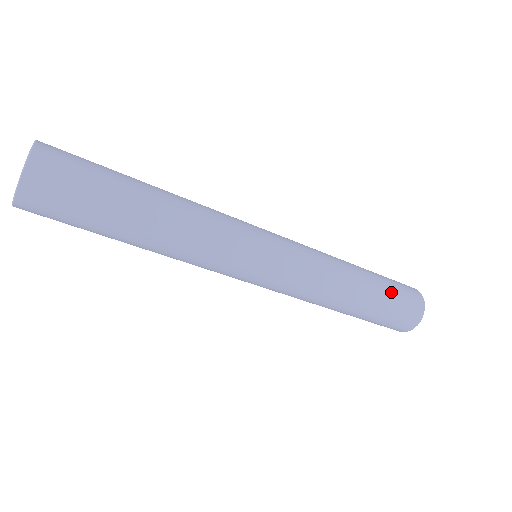
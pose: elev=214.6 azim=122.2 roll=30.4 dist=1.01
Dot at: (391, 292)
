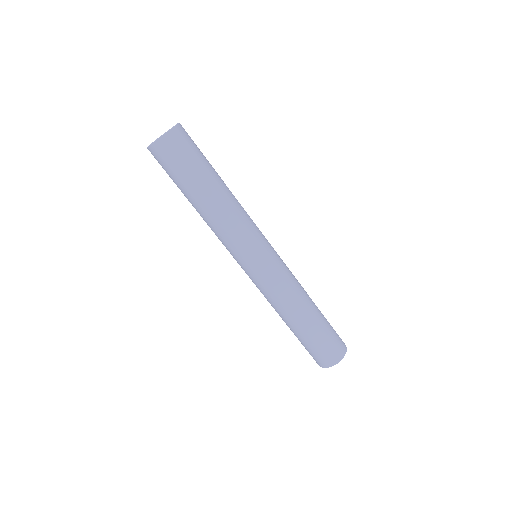
Dot at: (324, 334)
